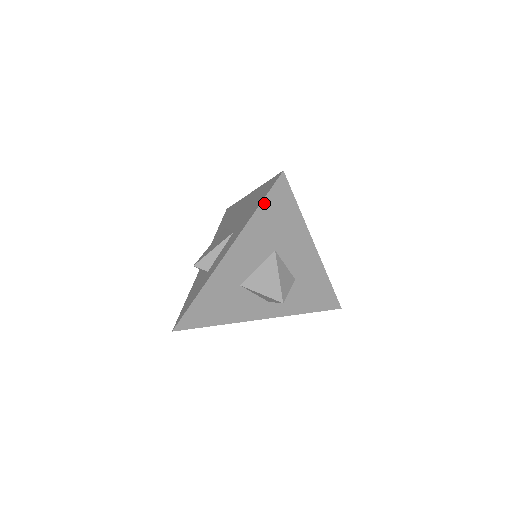
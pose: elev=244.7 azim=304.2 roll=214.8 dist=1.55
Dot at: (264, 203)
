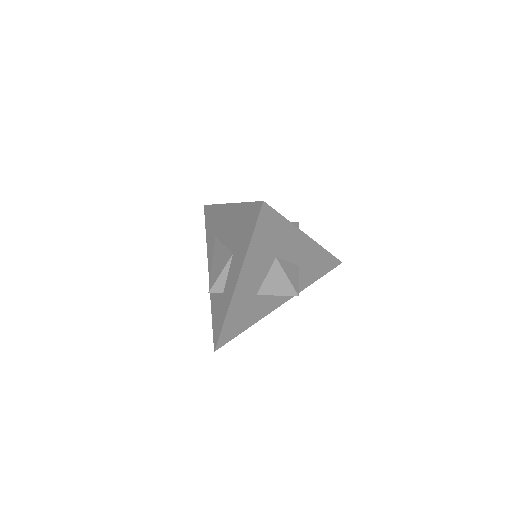
Dot at: (255, 232)
